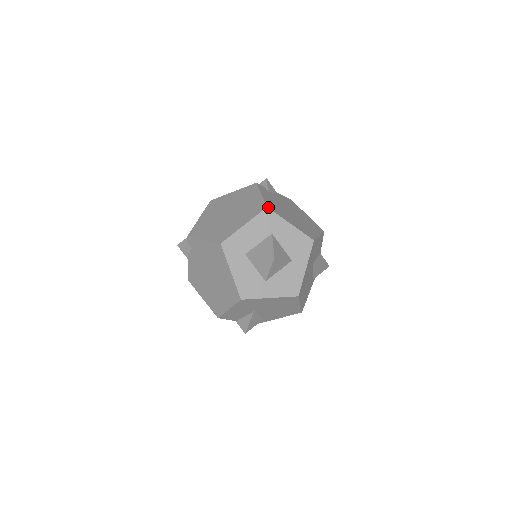
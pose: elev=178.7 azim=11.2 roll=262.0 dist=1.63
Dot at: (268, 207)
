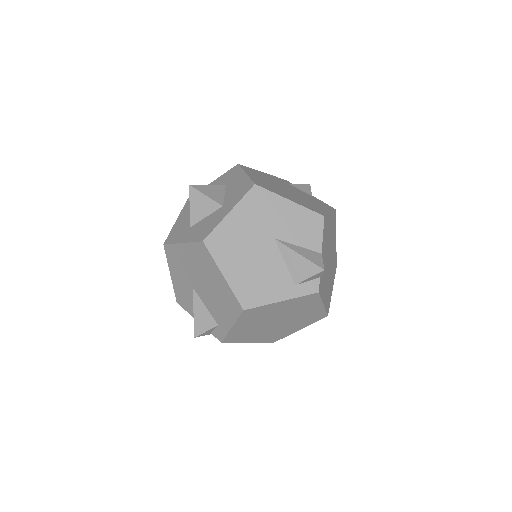
Dot at: (240, 165)
